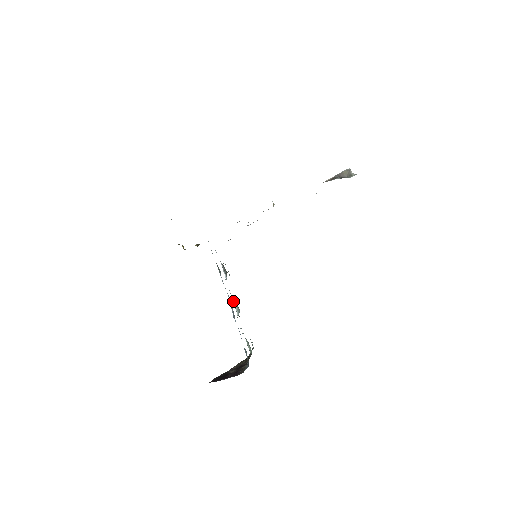
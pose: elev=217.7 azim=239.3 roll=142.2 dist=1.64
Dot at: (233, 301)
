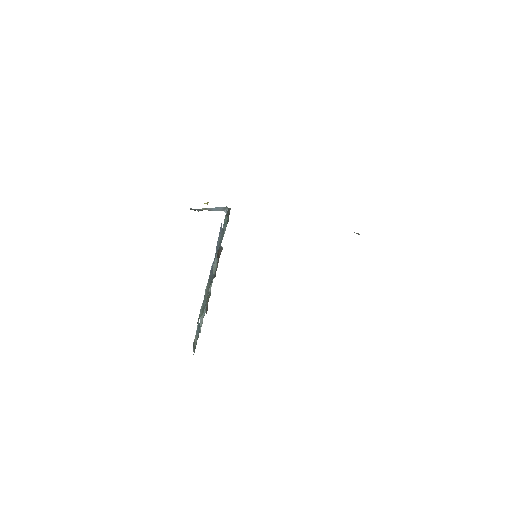
Dot at: occluded
